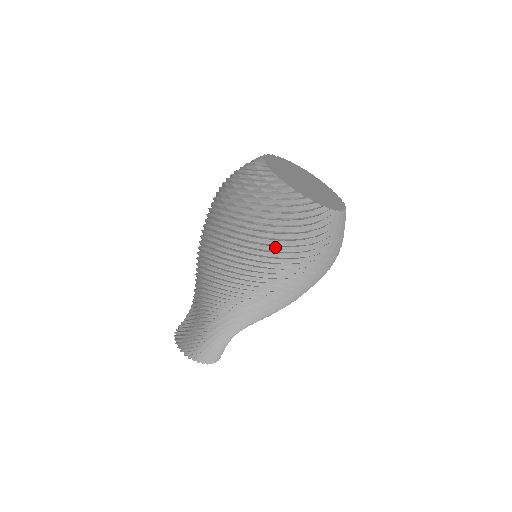
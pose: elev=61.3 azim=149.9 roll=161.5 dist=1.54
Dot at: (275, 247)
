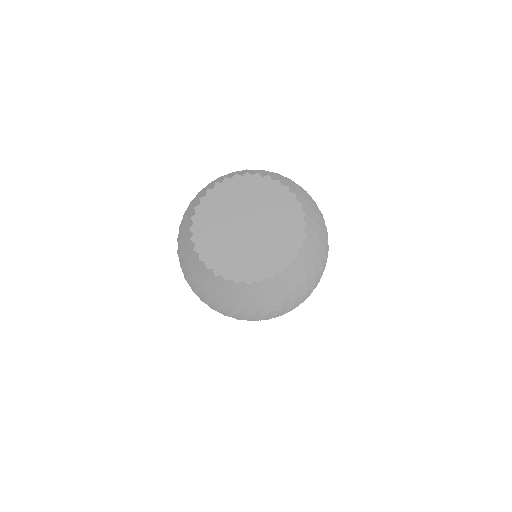
Dot at: occluded
